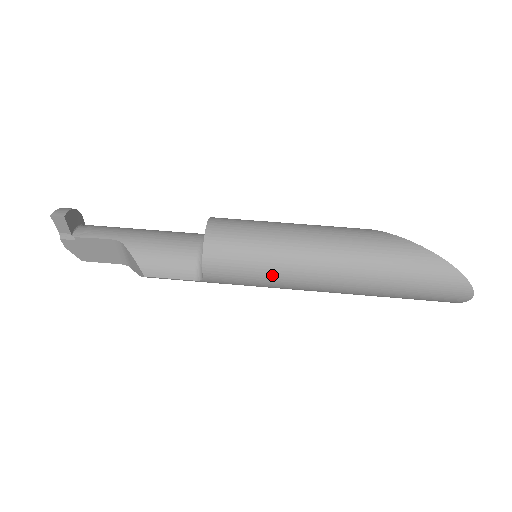
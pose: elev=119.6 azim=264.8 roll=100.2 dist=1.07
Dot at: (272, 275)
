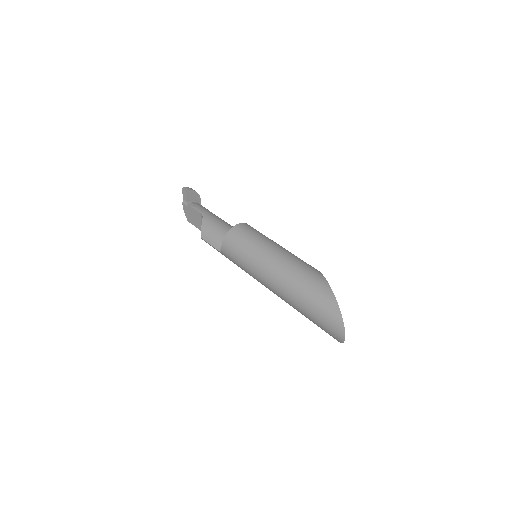
Dot at: (249, 264)
